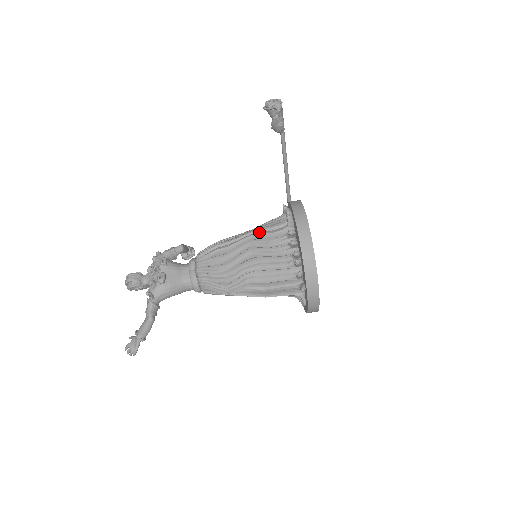
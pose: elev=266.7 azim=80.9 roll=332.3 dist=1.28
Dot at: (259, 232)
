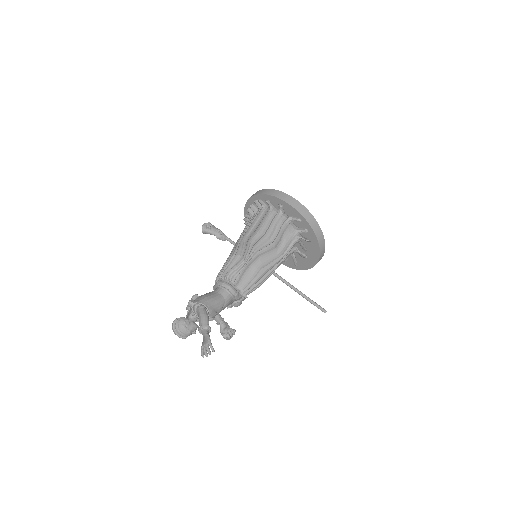
Dot at: occluded
